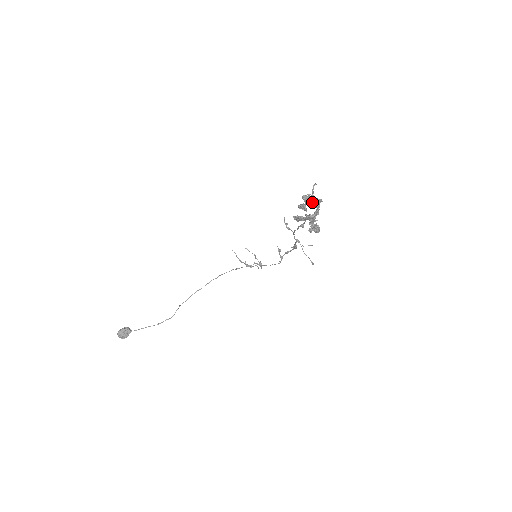
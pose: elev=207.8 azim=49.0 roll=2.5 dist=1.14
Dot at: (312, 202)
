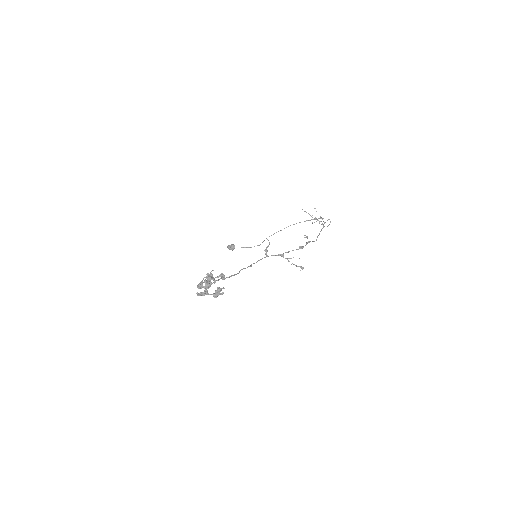
Dot at: (200, 287)
